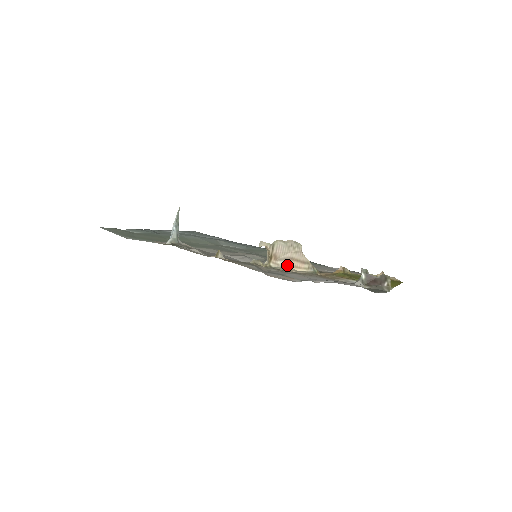
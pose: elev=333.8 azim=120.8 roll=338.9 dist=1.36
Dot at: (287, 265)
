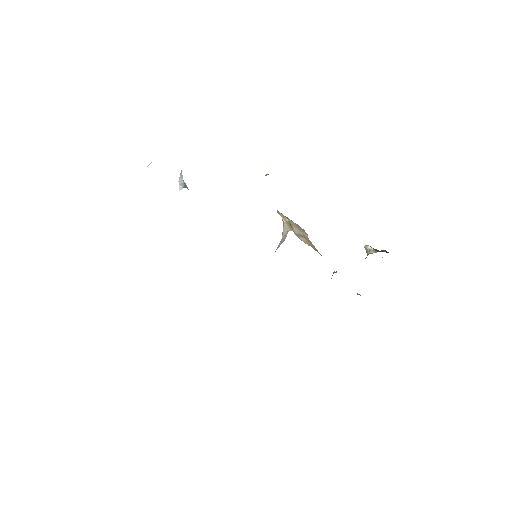
Dot at: (305, 241)
